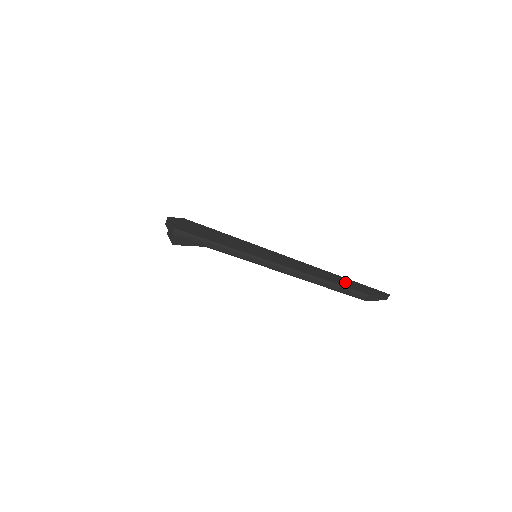
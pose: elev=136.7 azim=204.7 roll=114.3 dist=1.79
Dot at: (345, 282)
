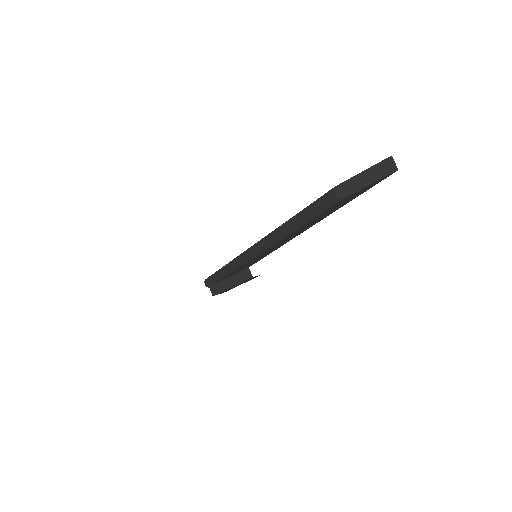
Dot at: occluded
